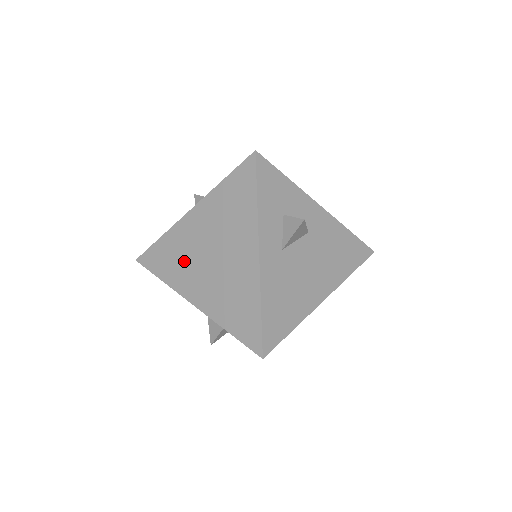
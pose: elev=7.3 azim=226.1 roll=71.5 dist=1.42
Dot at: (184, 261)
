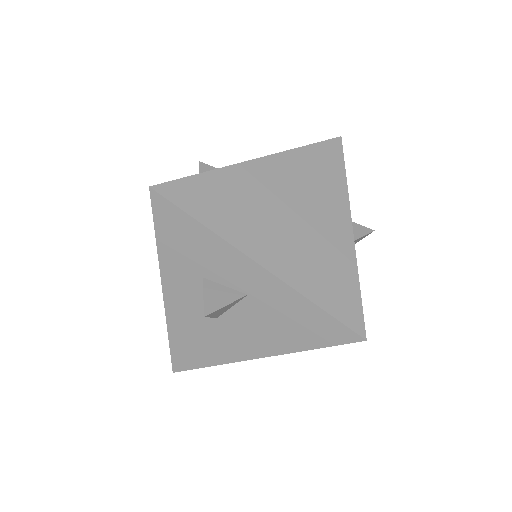
Dot at: occluded
